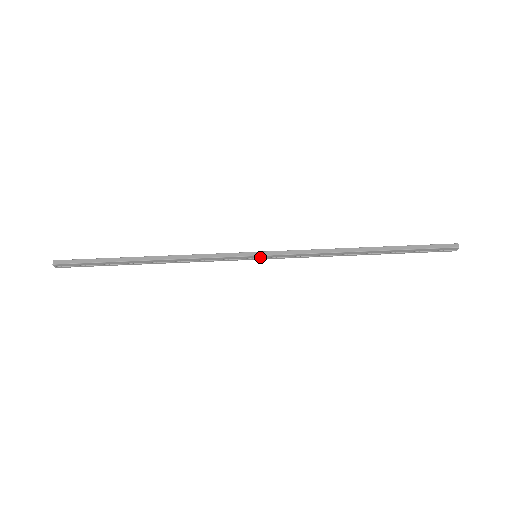
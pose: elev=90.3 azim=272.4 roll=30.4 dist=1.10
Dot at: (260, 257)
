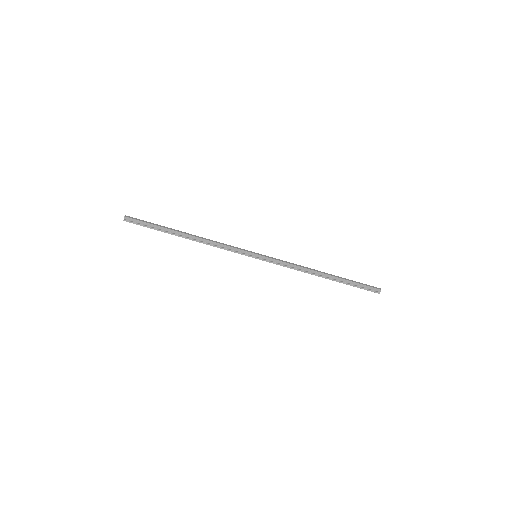
Dot at: (259, 257)
